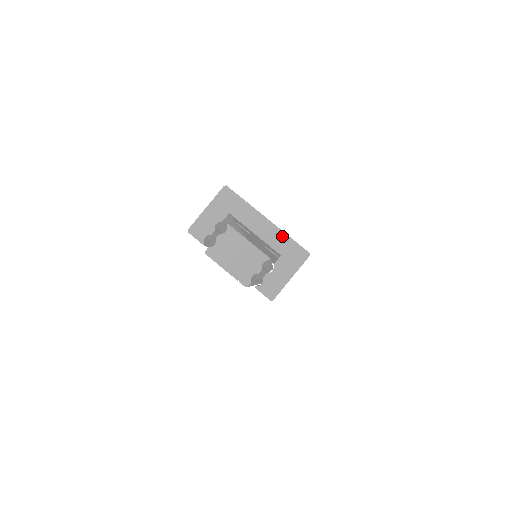
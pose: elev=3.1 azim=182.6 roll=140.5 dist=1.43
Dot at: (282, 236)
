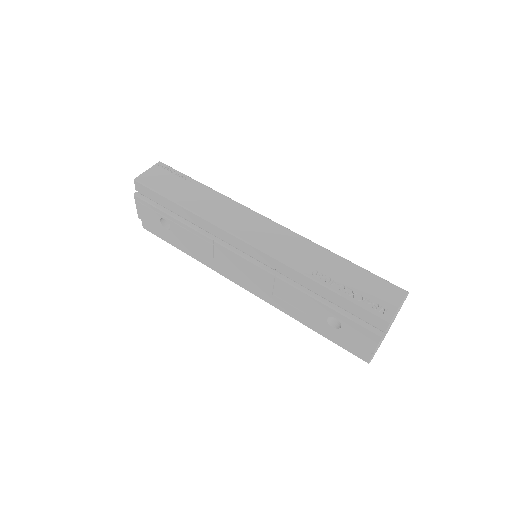
Dot at: occluded
